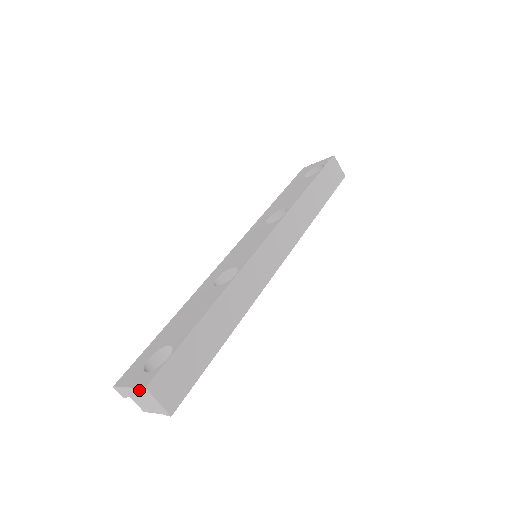
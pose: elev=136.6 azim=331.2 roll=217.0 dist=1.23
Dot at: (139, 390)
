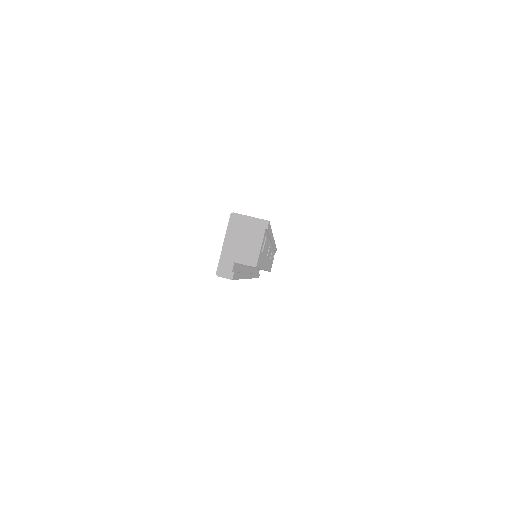
Dot at: (230, 228)
